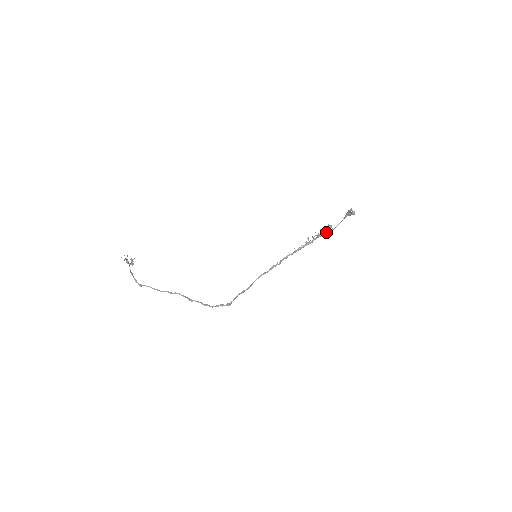
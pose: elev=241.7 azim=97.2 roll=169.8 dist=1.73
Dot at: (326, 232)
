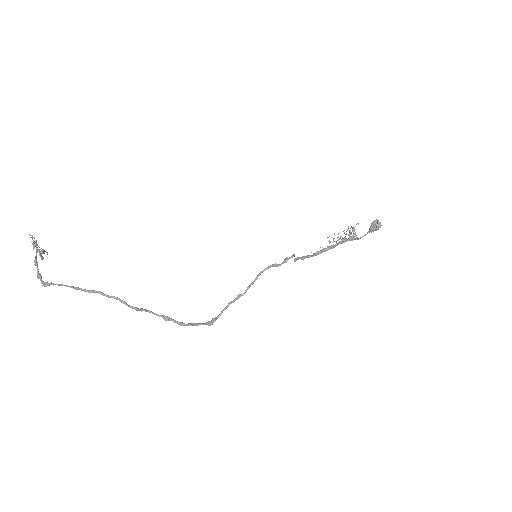
Dot at: (351, 237)
